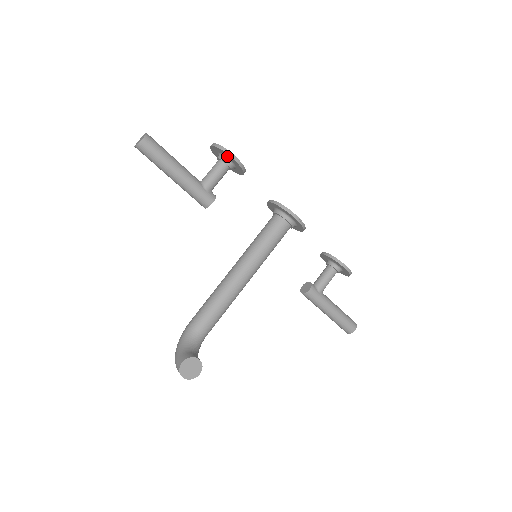
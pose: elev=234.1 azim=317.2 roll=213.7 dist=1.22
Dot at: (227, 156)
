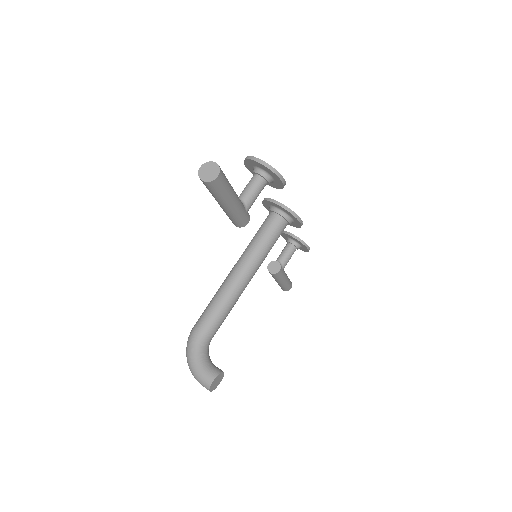
Dot at: (274, 177)
